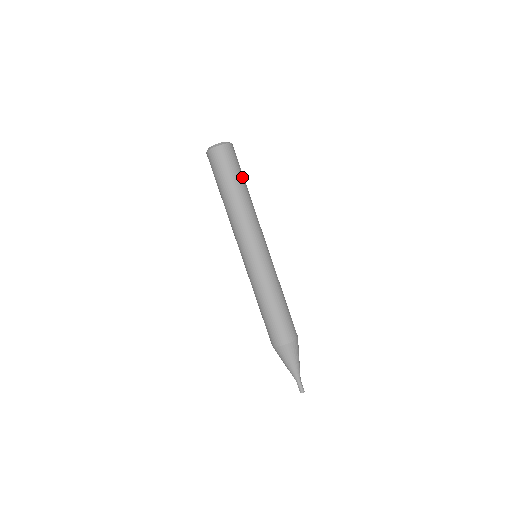
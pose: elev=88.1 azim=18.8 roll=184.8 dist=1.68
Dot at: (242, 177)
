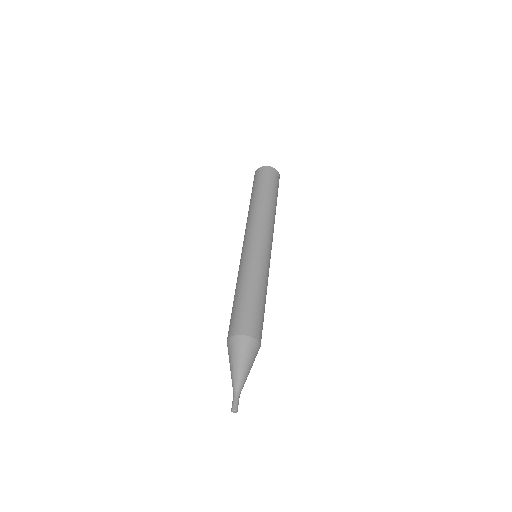
Dot at: (272, 190)
